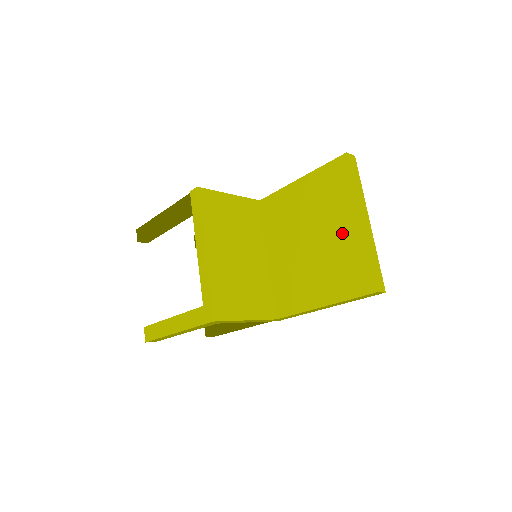
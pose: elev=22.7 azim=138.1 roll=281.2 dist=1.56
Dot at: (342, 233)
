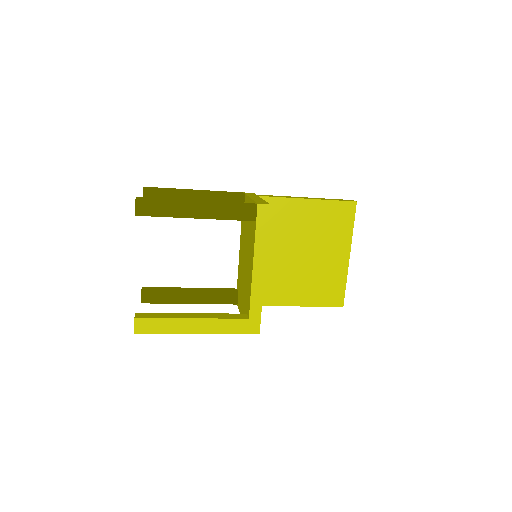
Dot at: (332, 260)
